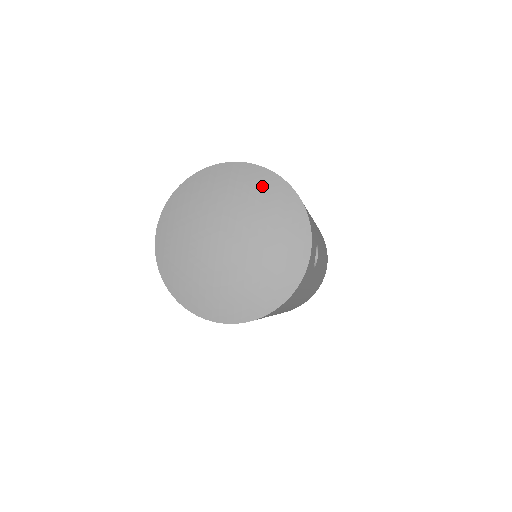
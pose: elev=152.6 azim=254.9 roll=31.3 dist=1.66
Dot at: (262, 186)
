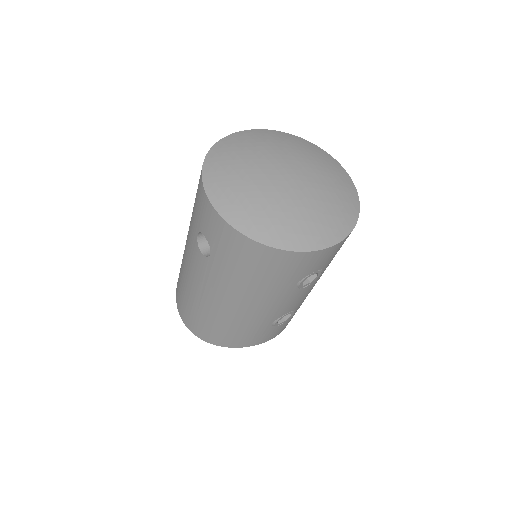
Dot at: (275, 136)
